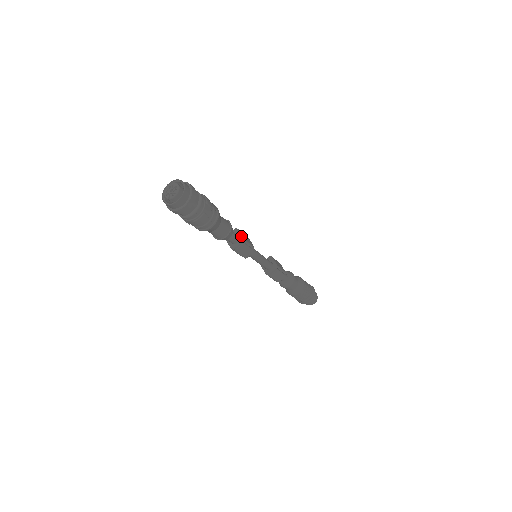
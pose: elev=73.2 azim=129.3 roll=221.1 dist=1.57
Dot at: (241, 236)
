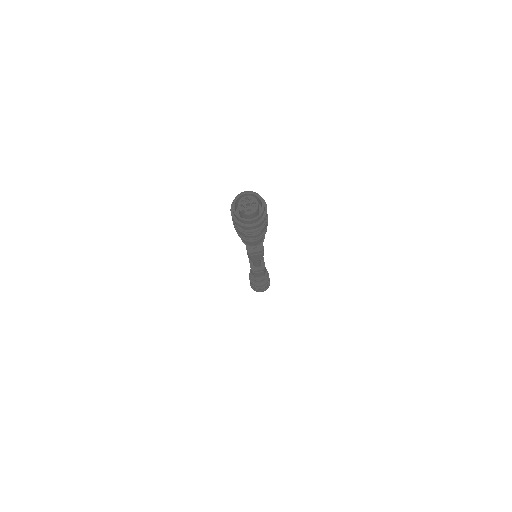
Dot at: (262, 244)
